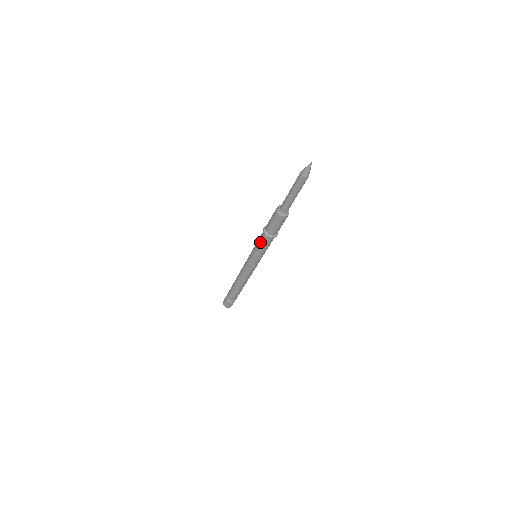
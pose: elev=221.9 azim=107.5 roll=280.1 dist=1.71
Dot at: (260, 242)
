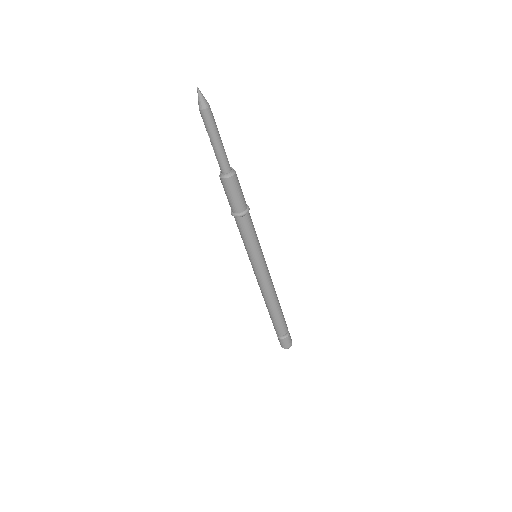
Dot at: (240, 232)
